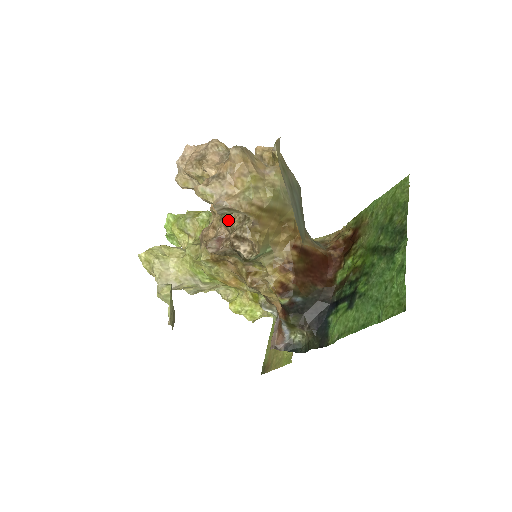
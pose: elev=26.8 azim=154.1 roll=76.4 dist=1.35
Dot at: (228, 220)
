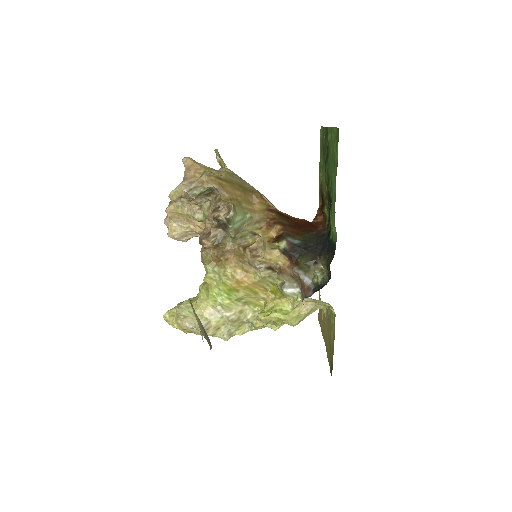
Dot at: (208, 216)
